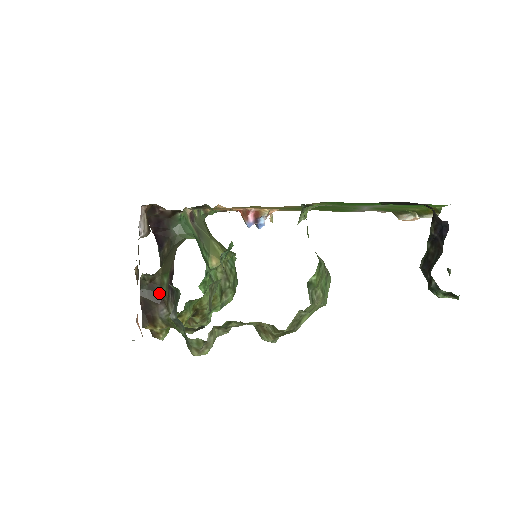
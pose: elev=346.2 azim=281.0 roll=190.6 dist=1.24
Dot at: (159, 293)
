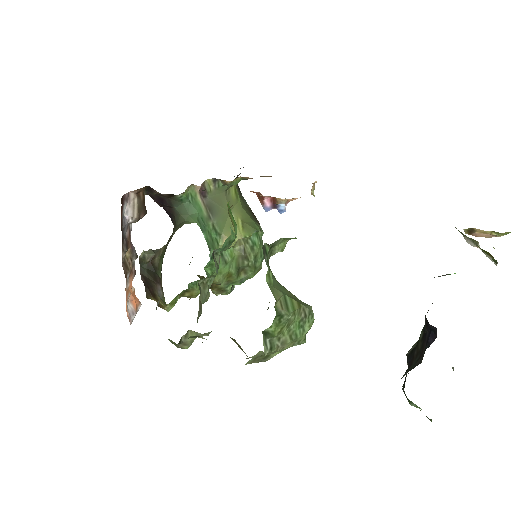
Dot at: (157, 274)
